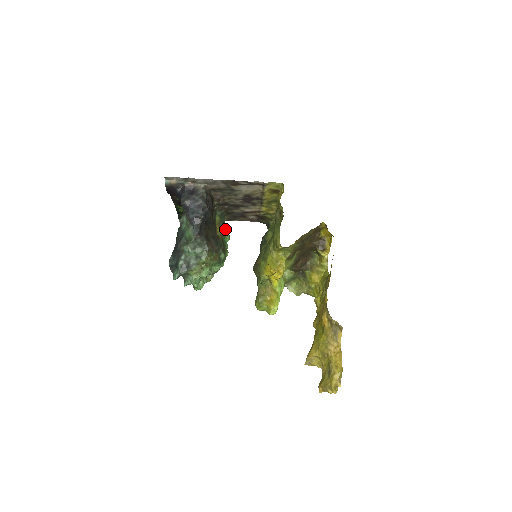
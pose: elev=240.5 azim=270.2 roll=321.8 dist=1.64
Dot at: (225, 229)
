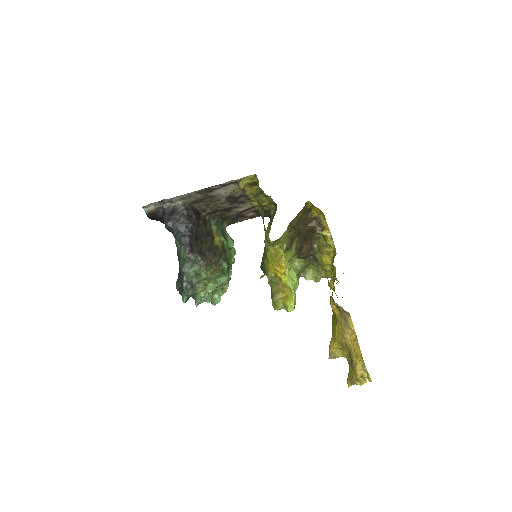
Dot at: (226, 235)
